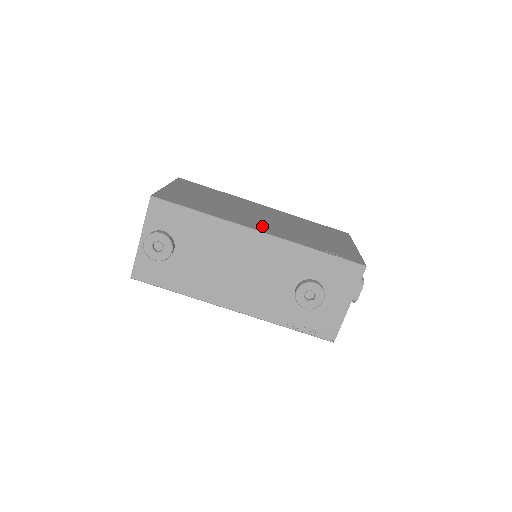
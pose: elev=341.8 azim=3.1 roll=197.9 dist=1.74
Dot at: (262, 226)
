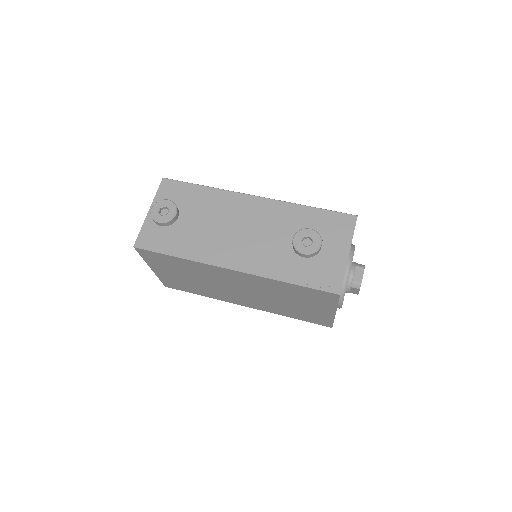
Dot at: occluded
